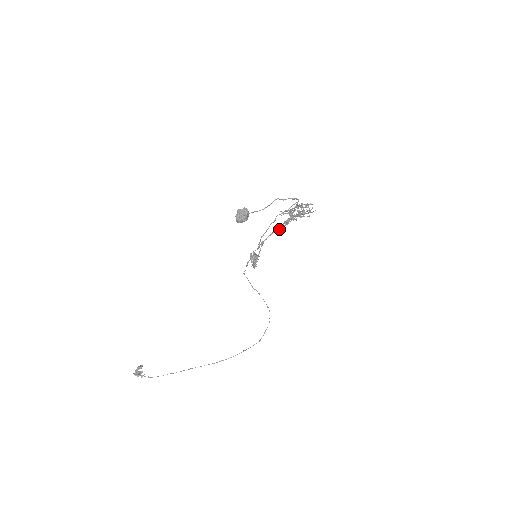
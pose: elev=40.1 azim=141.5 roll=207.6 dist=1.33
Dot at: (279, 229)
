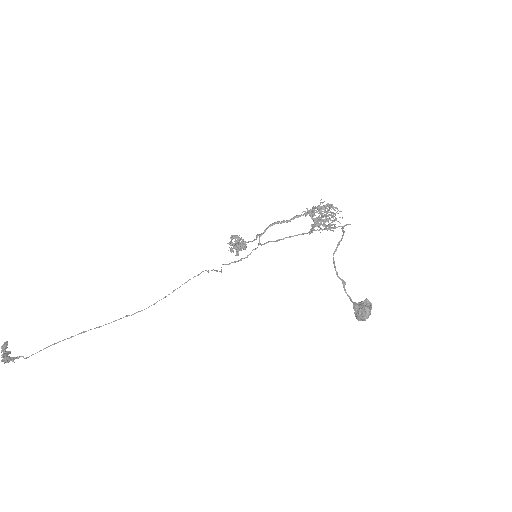
Dot at: occluded
